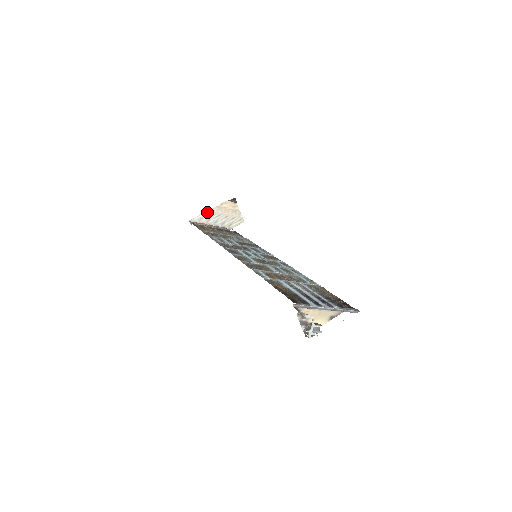
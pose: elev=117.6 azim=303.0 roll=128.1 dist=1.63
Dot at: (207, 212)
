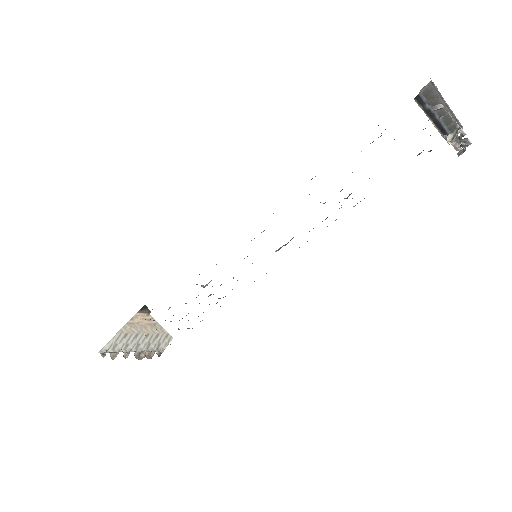
Dot at: (118, 334)
